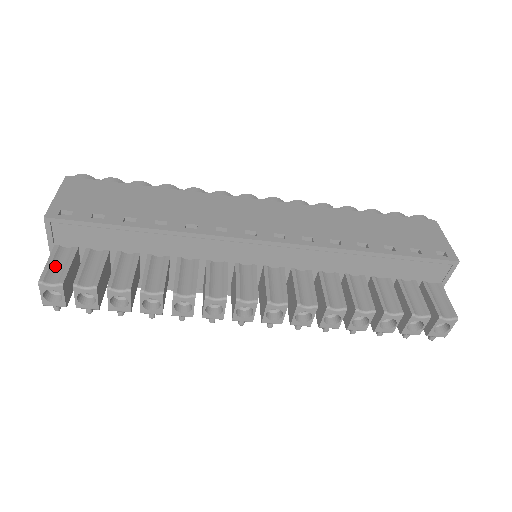
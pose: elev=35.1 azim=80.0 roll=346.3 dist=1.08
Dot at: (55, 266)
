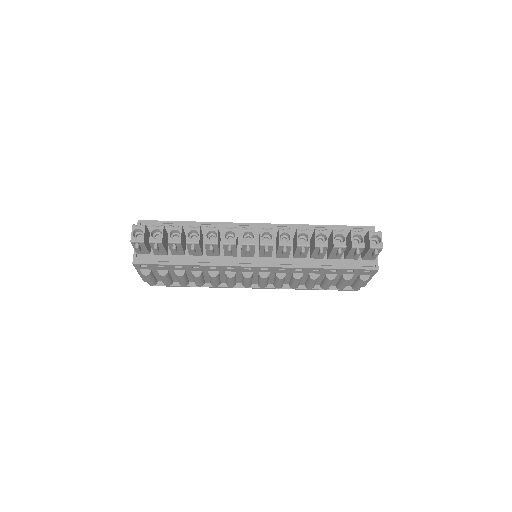
Dot at: occluded
